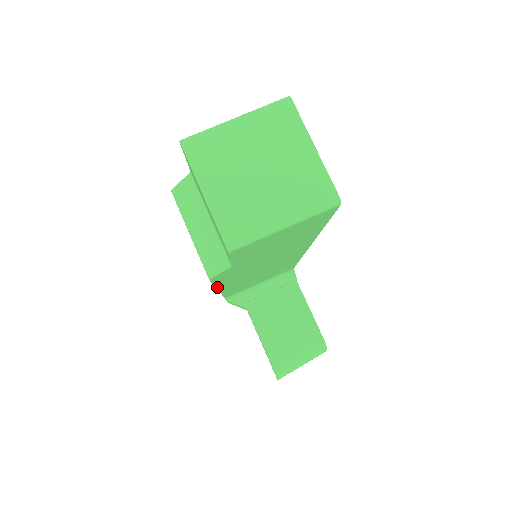
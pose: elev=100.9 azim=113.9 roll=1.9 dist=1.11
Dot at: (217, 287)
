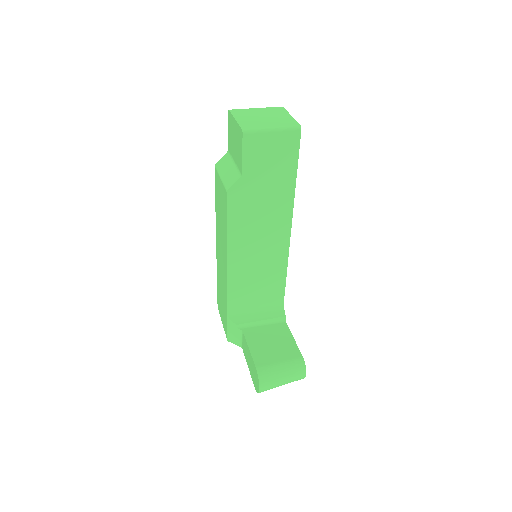
Dot at: (227, 236)
